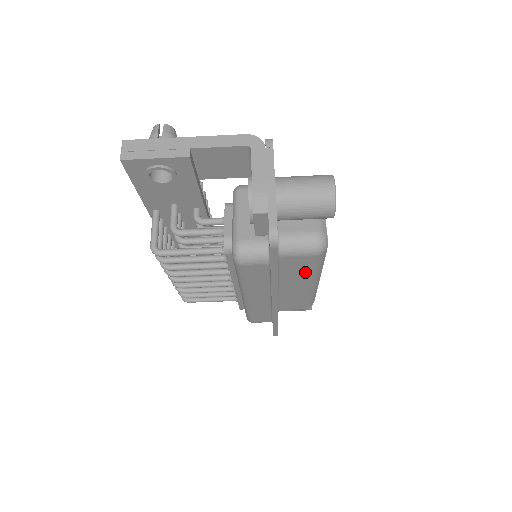
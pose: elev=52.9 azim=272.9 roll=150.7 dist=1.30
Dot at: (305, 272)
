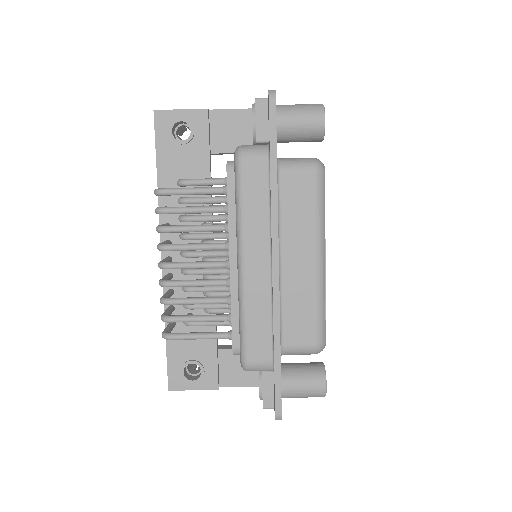
Dot at: (307, 216)
